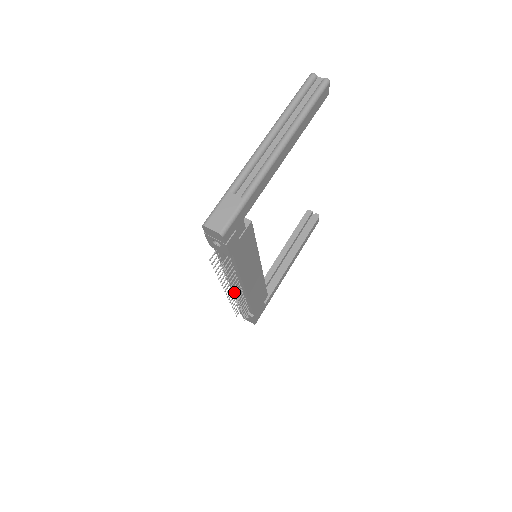
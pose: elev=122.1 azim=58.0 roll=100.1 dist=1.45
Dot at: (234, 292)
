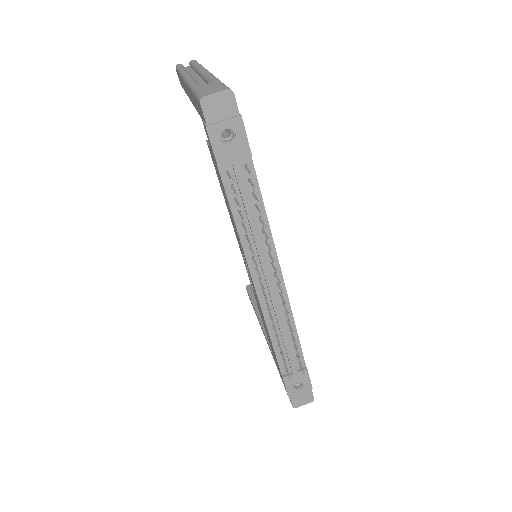
Dot at: (276, 270)
